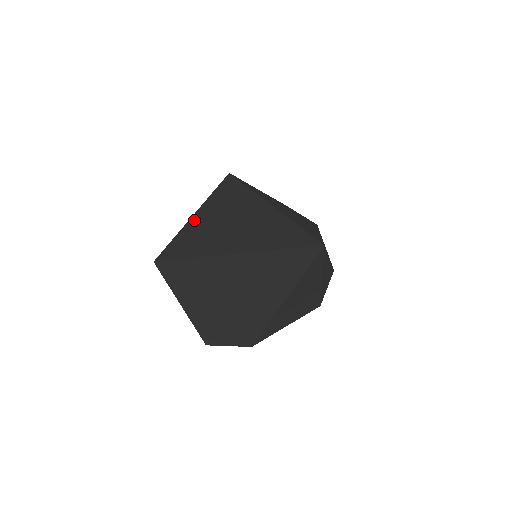
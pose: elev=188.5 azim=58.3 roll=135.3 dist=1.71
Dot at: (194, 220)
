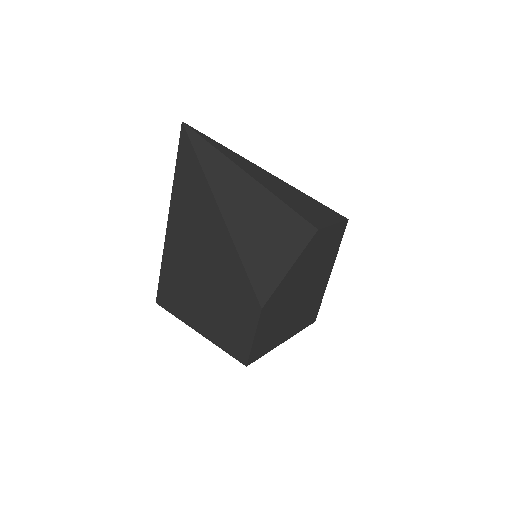
Dot at: occluded
